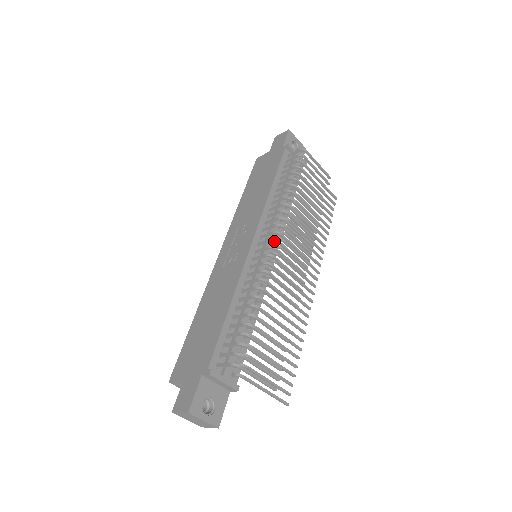
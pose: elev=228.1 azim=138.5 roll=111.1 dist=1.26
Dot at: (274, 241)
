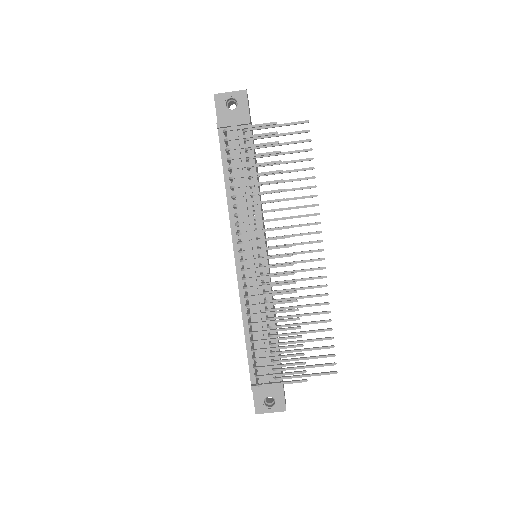
Dot at: occluded
